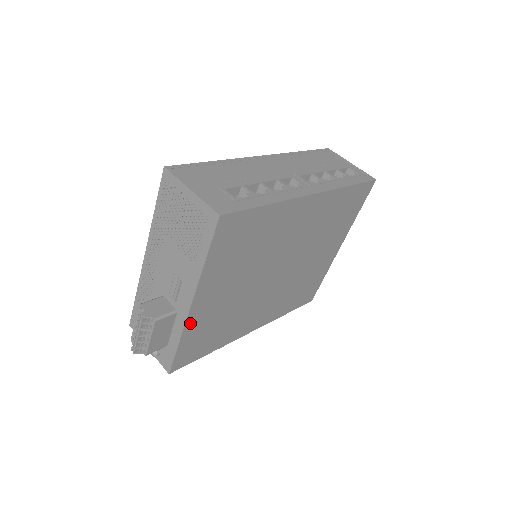
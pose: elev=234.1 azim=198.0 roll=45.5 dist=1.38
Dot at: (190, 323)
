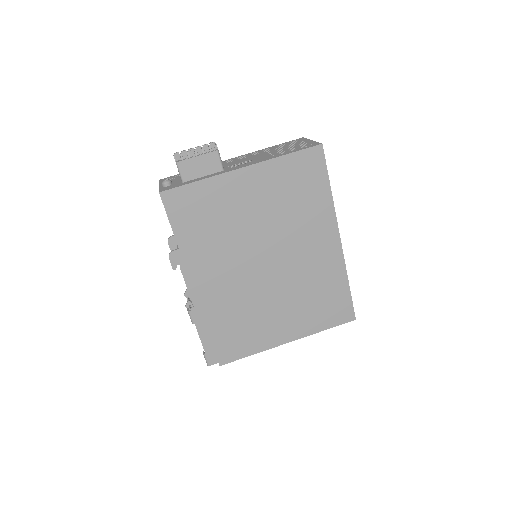
Dot at: (222, 180)
